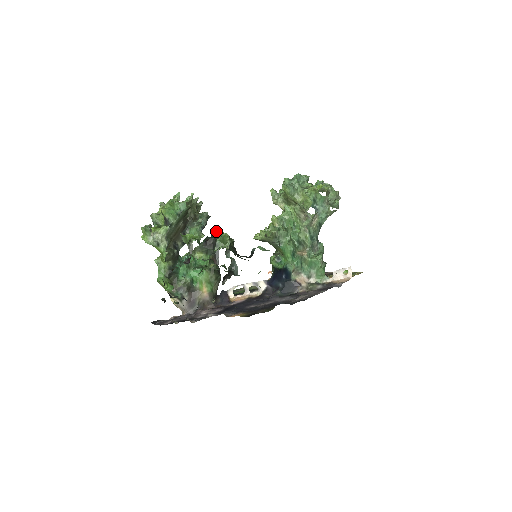
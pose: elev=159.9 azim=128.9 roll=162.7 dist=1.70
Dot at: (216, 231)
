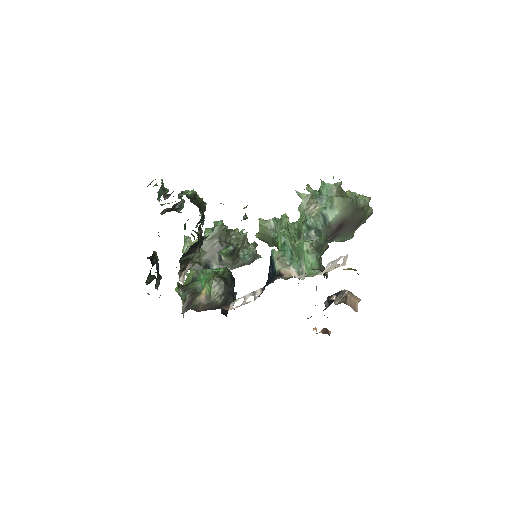
Dot at: occluded
